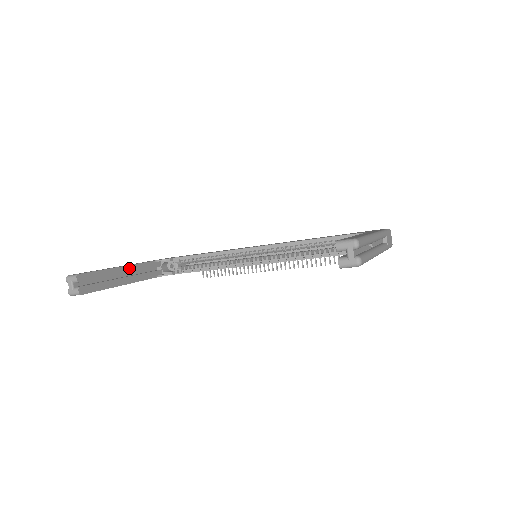
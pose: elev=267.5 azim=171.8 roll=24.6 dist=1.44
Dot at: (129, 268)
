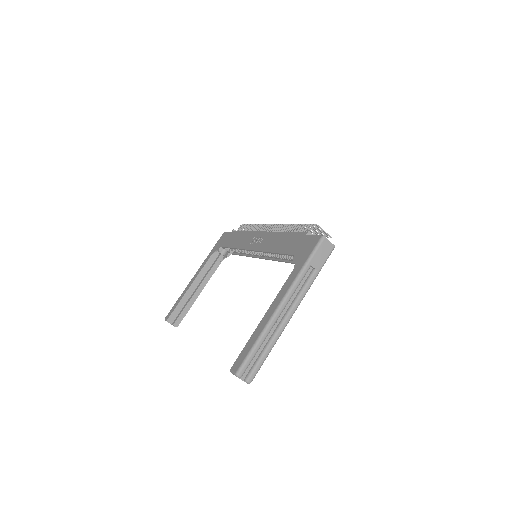
Dot at: (196, 281)
